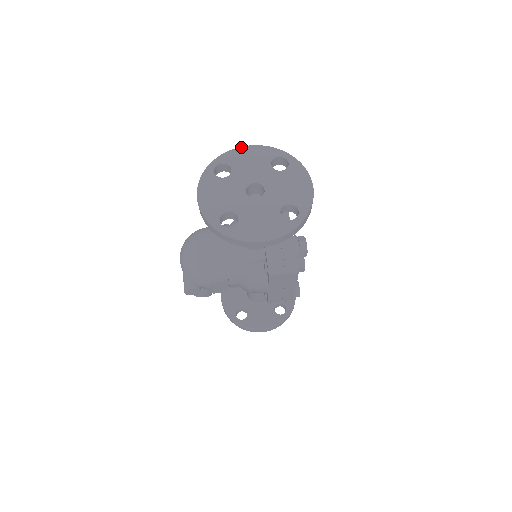
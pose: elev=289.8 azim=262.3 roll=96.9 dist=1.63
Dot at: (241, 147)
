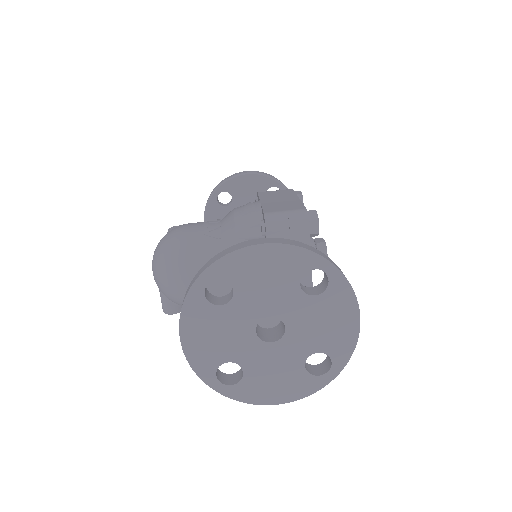
Dot at: (251, 247)
